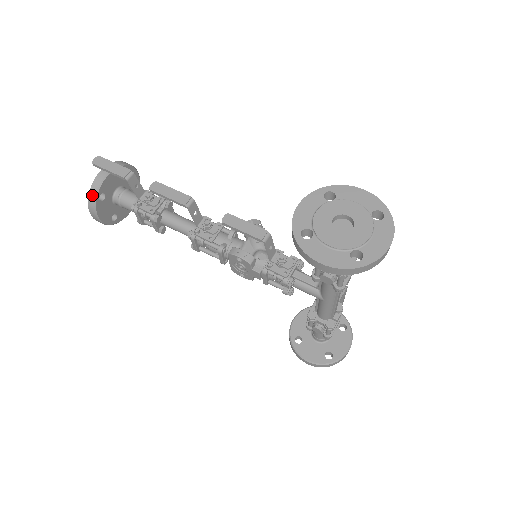
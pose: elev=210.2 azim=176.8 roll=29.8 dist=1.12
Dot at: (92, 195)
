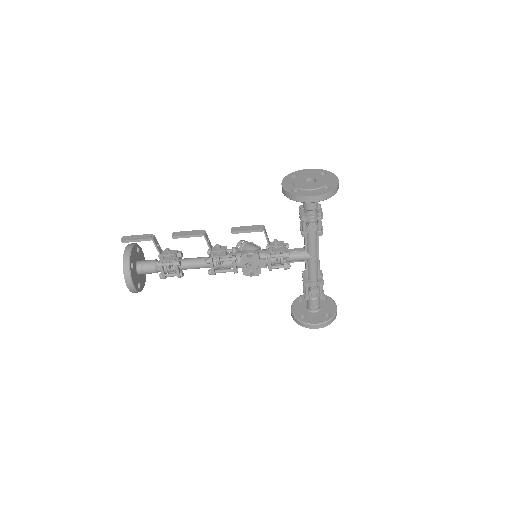
Dot at: (126, 265)
